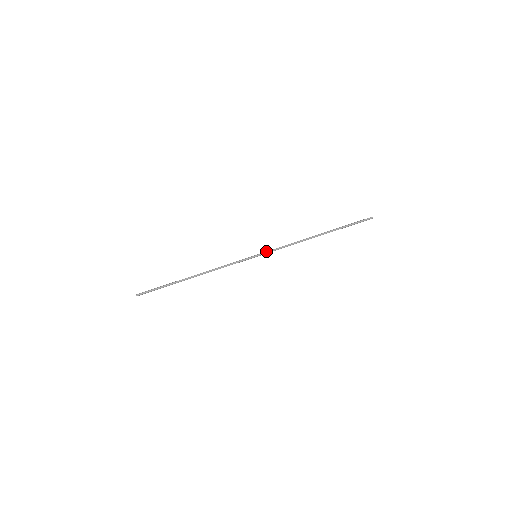
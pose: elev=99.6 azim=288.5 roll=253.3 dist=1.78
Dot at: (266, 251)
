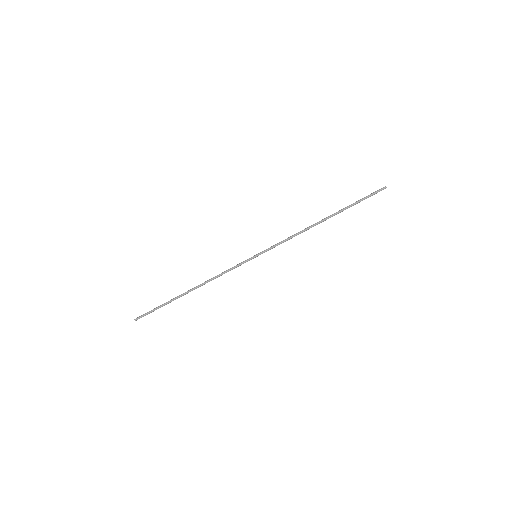
Dot at: (267, 250)
